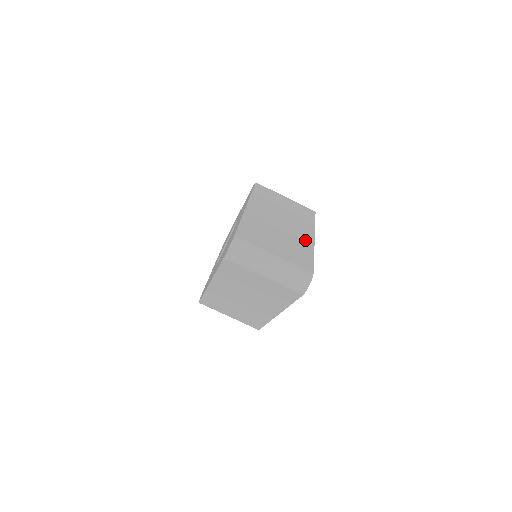
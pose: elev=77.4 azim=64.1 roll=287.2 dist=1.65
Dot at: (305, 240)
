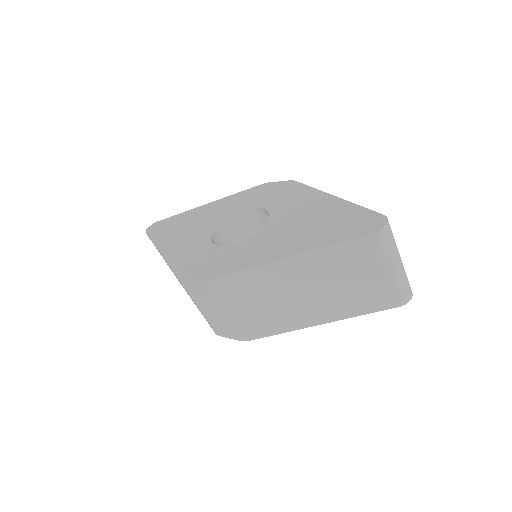
Dot at: occluded
